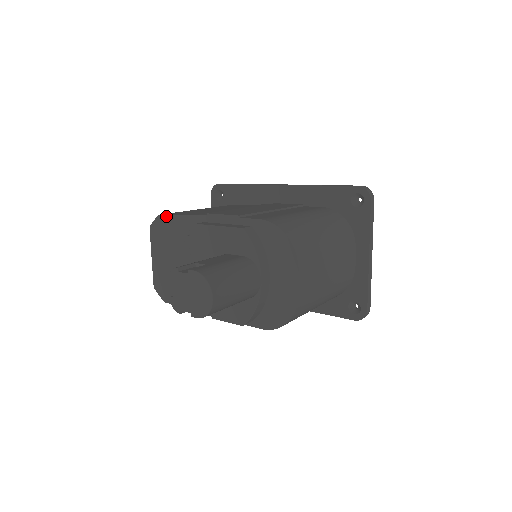
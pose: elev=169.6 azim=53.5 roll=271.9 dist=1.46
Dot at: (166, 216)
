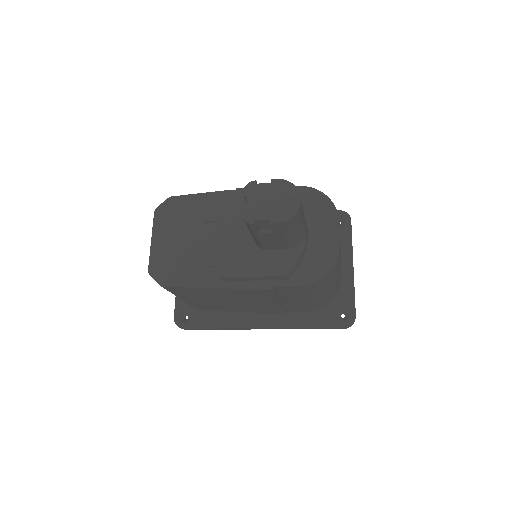
Dot at: (181, 197)
